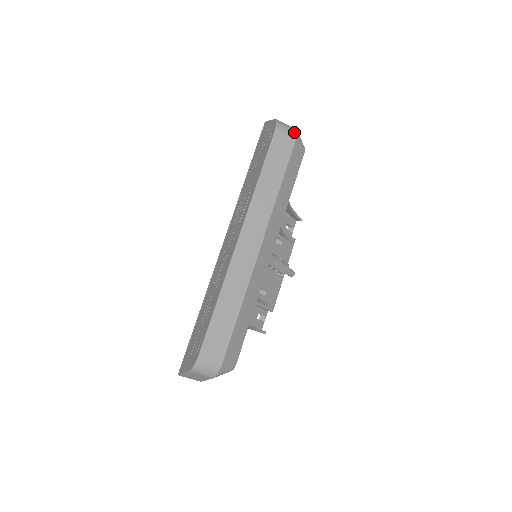
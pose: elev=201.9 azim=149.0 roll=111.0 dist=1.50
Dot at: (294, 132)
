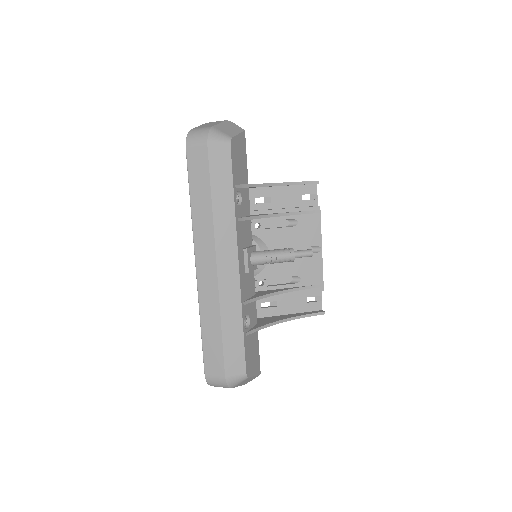
Dot at: (204, 136)
